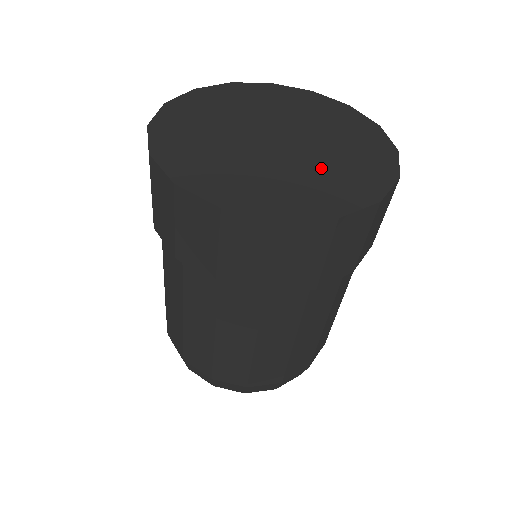
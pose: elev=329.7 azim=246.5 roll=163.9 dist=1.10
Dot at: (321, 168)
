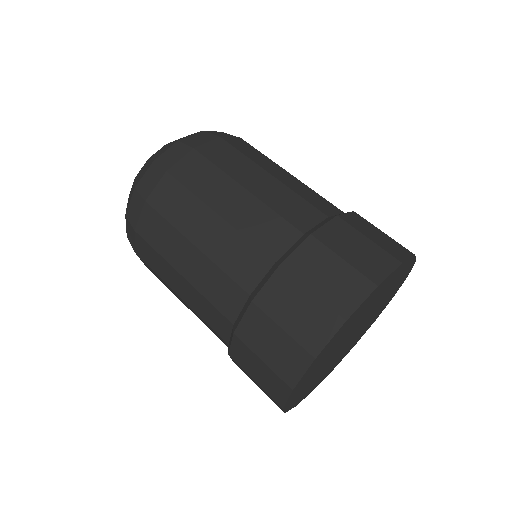
Dot at: occluded
